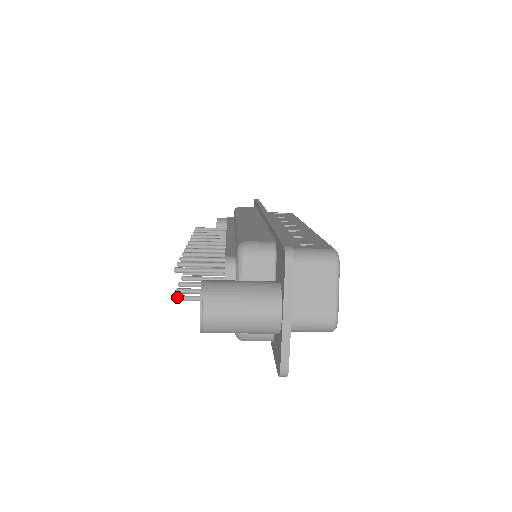
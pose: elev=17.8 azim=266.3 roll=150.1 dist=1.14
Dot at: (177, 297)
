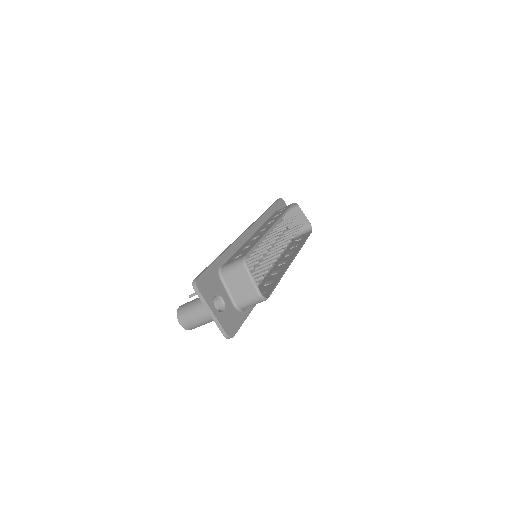
Dot at: occluded
